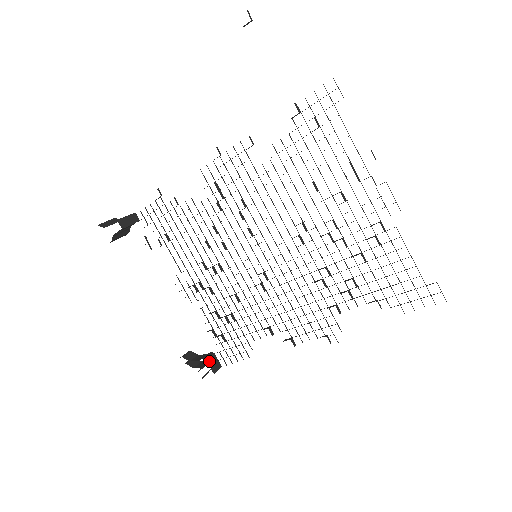
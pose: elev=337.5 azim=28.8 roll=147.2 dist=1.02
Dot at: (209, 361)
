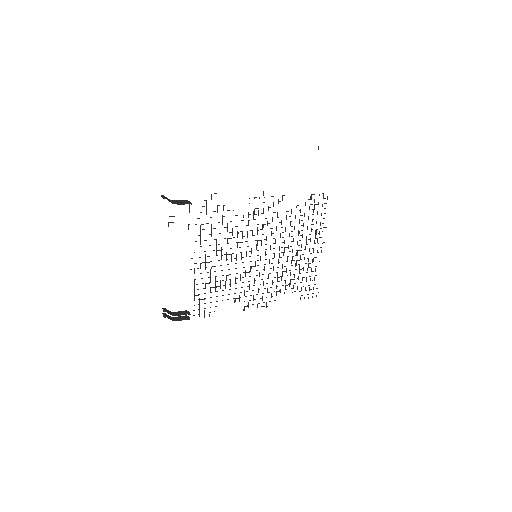
Dot at: occluded
